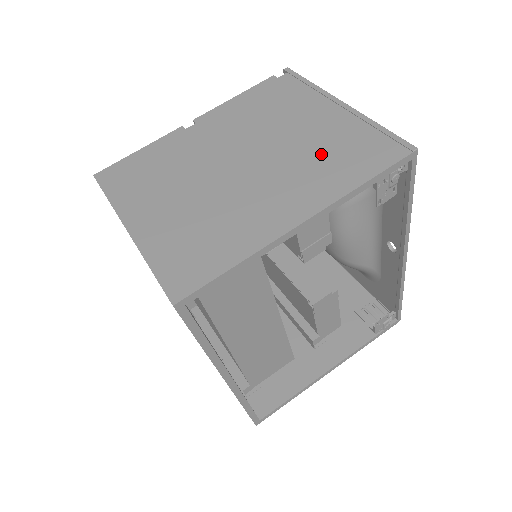
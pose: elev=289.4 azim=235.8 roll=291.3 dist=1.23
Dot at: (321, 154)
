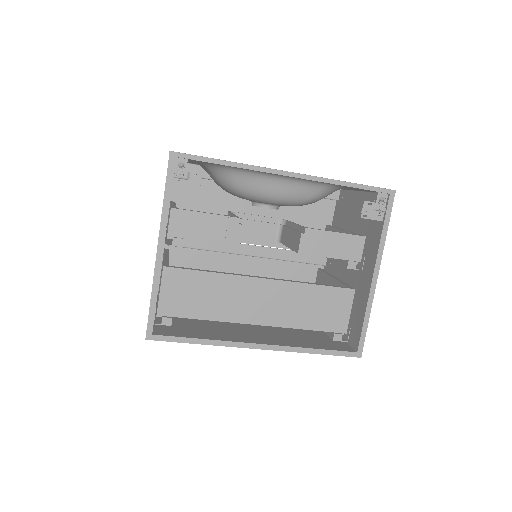
Dot at: occluded
